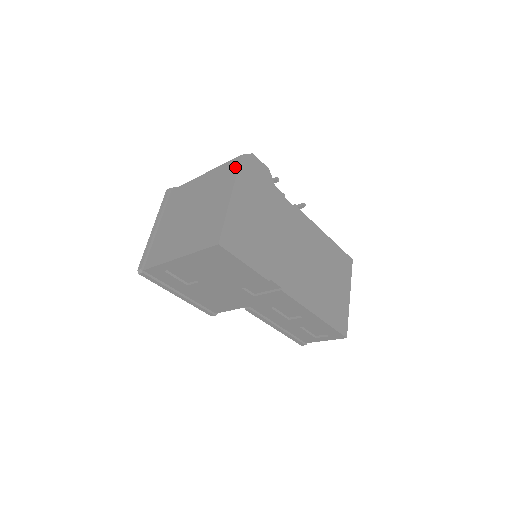
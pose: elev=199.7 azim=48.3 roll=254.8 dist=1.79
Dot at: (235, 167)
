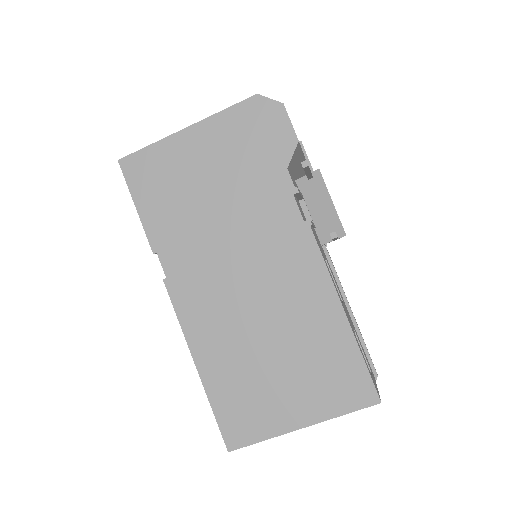
Dot at: (238, 105)
